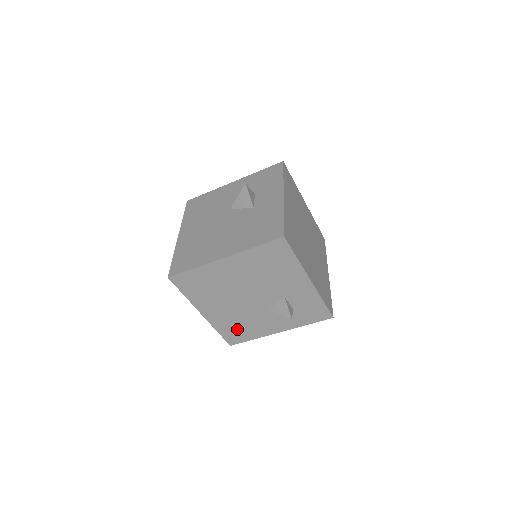
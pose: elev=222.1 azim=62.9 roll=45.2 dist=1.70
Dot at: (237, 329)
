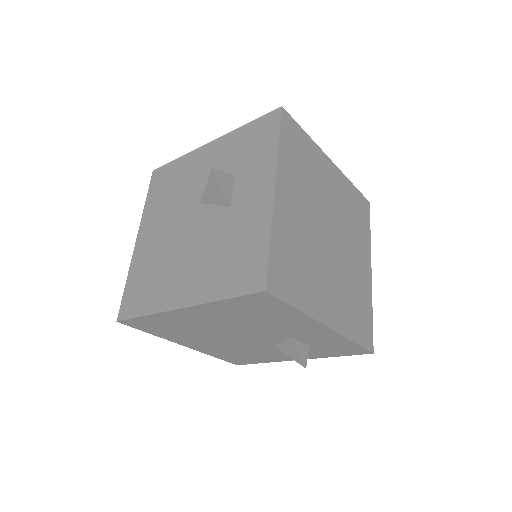
Dot at: (239, 356)
